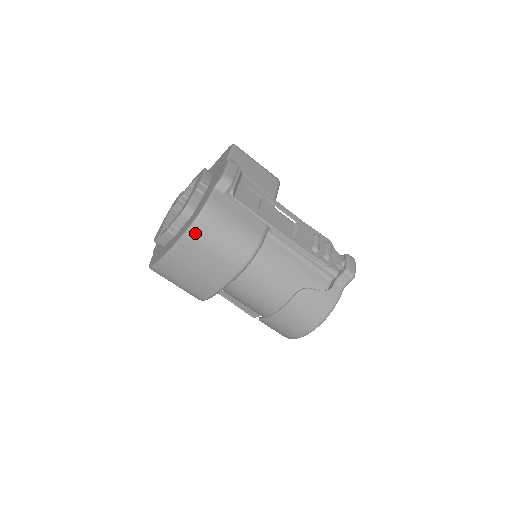
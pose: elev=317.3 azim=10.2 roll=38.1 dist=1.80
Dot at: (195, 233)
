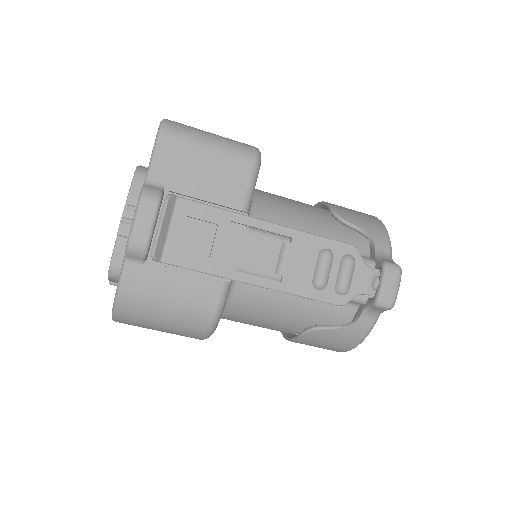
Dot at: (123, 320)
